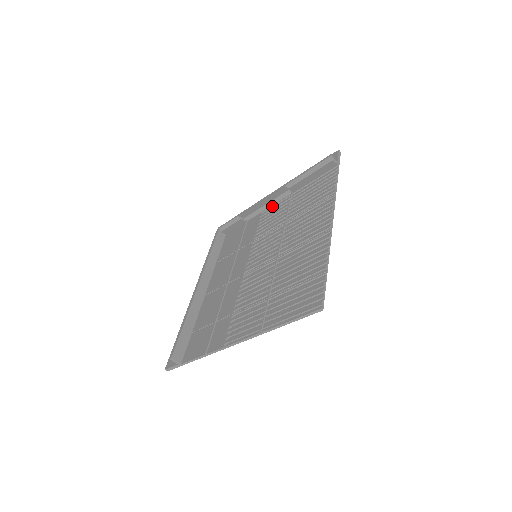
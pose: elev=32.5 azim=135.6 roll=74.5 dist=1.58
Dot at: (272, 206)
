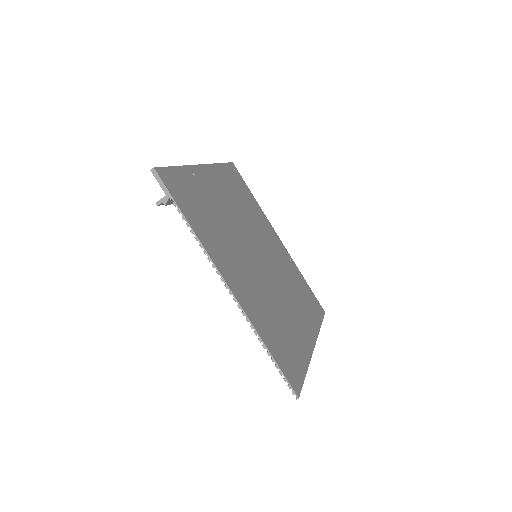
Dot at: occluded
